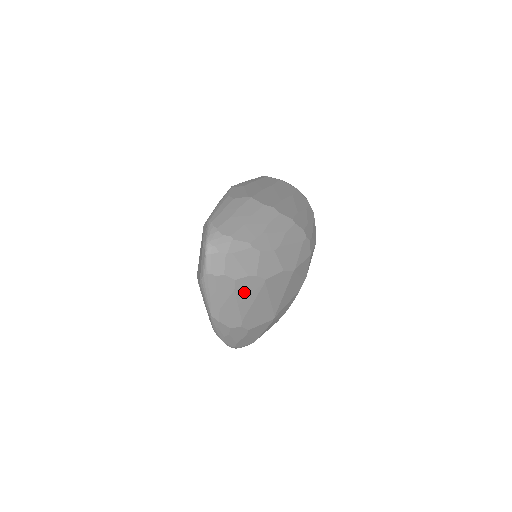
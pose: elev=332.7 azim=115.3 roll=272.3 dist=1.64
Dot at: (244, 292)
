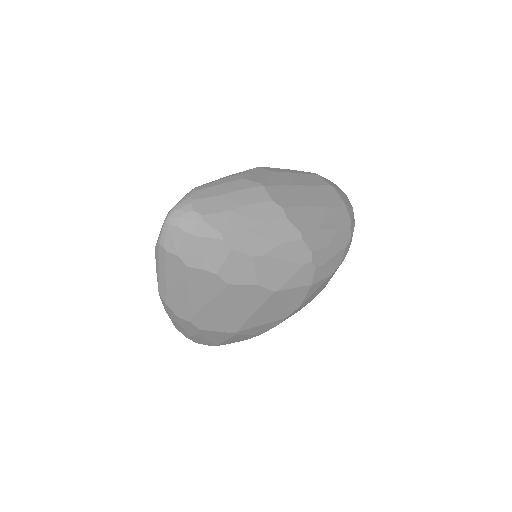
Dot at: (198, 286)
